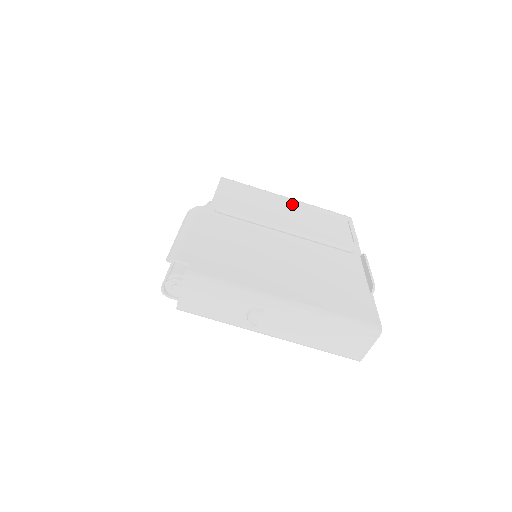
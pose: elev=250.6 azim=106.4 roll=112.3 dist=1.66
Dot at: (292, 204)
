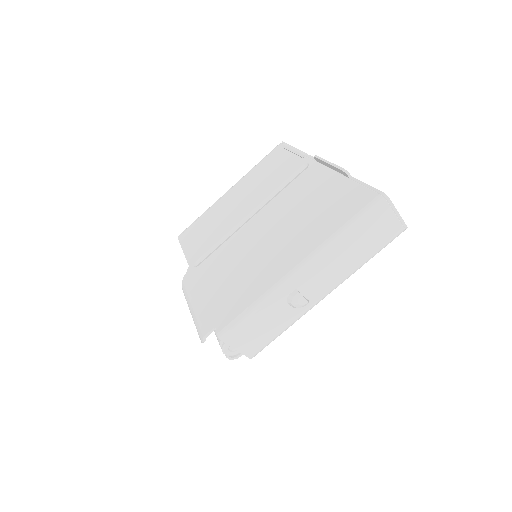
Dot at: (236, 190)
